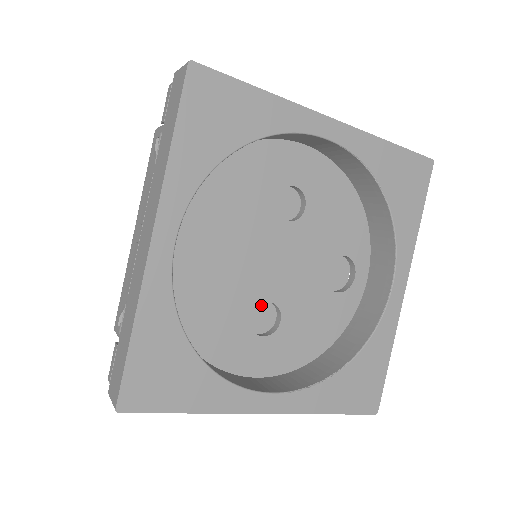
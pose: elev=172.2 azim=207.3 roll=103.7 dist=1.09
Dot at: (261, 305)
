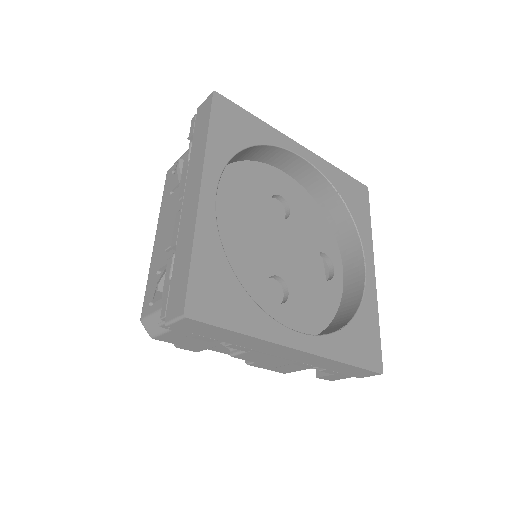
Dot at: occluded
